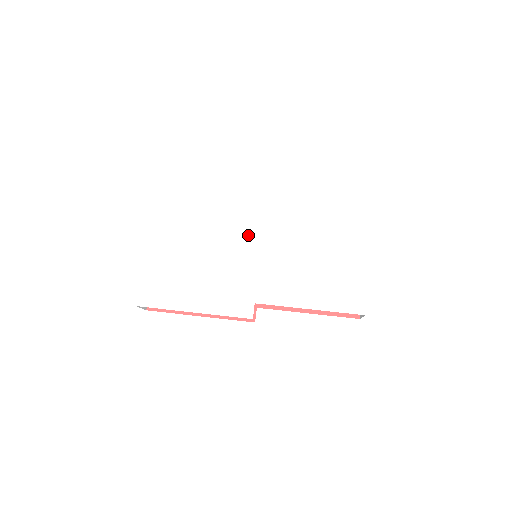
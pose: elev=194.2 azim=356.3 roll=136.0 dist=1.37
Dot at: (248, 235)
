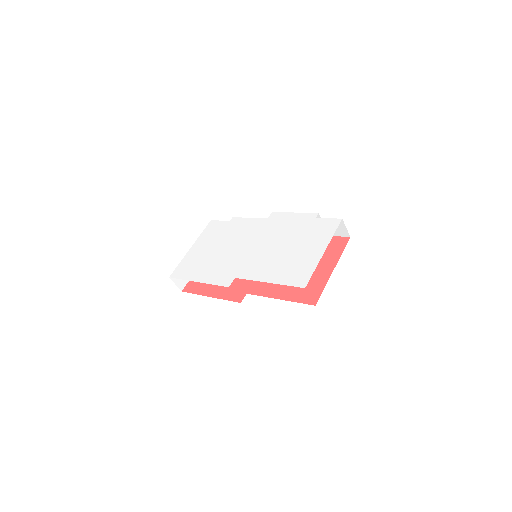
Dot at: (251, 238)
